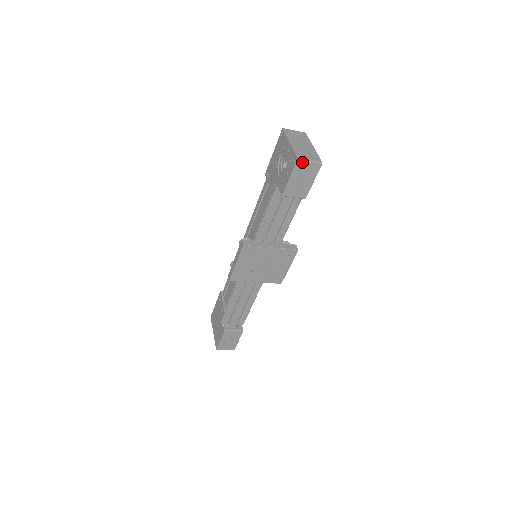
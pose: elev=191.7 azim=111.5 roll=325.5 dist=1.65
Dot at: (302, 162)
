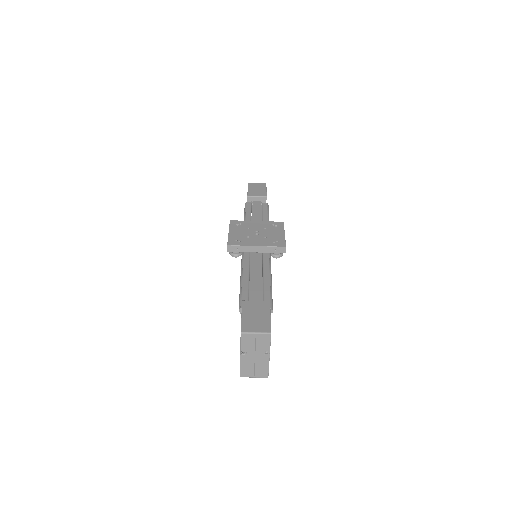
Dot at: (252, 184)
